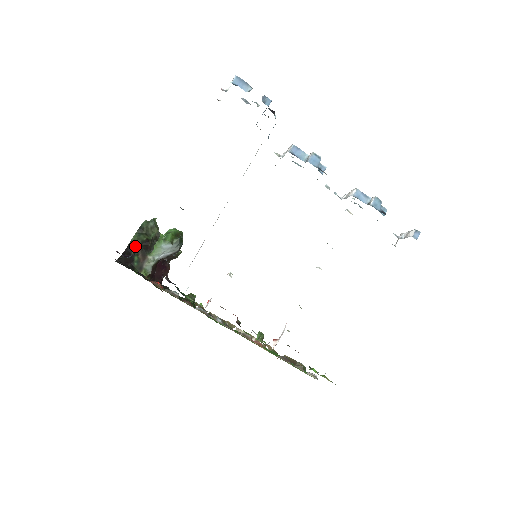
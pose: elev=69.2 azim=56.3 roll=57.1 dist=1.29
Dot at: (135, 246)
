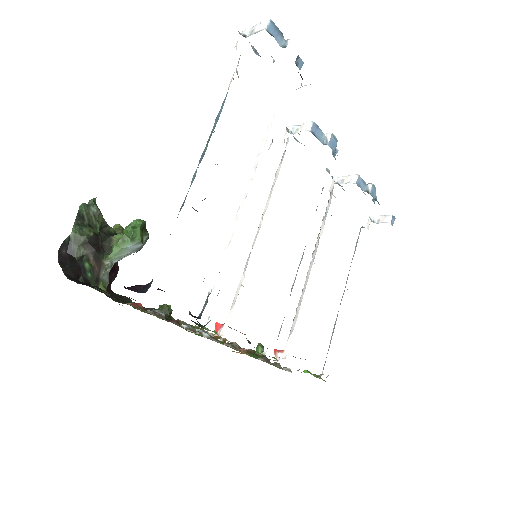
Dot at: (79, 246)
